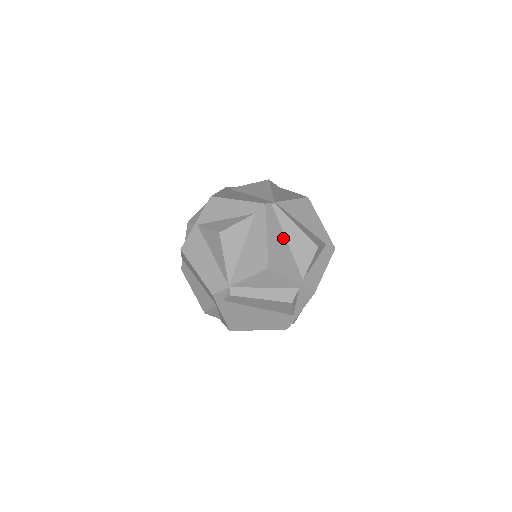
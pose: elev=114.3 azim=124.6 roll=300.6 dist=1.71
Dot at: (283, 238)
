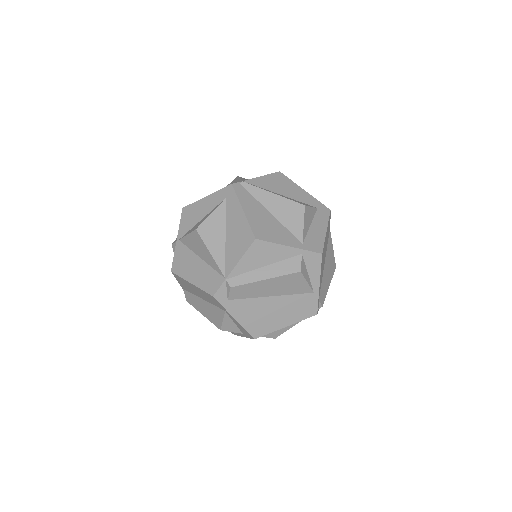
Dot at: (263, 210)
